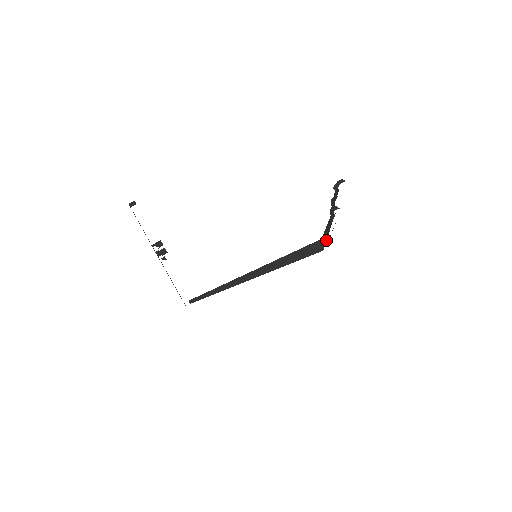
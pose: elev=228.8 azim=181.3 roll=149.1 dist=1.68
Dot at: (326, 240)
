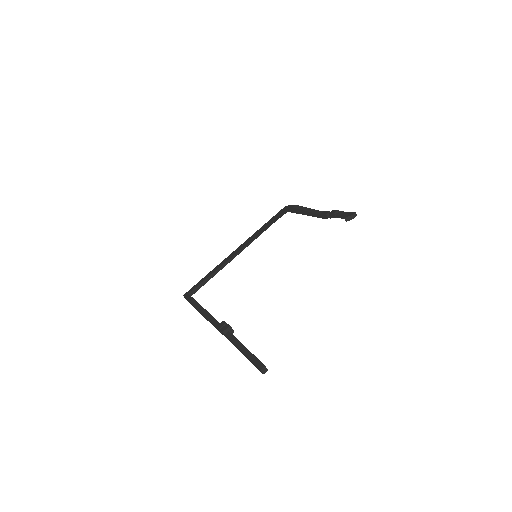
Dot at: (298, 213)
